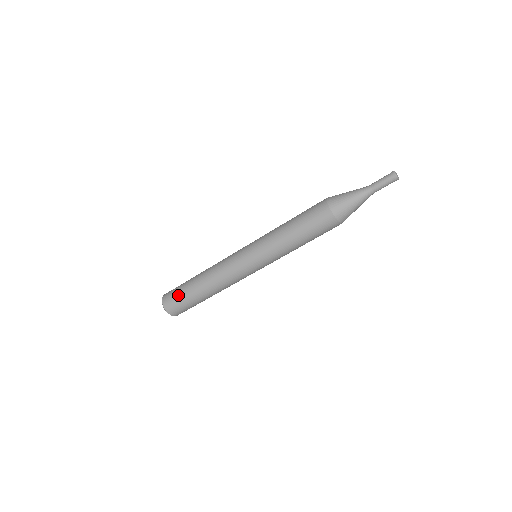
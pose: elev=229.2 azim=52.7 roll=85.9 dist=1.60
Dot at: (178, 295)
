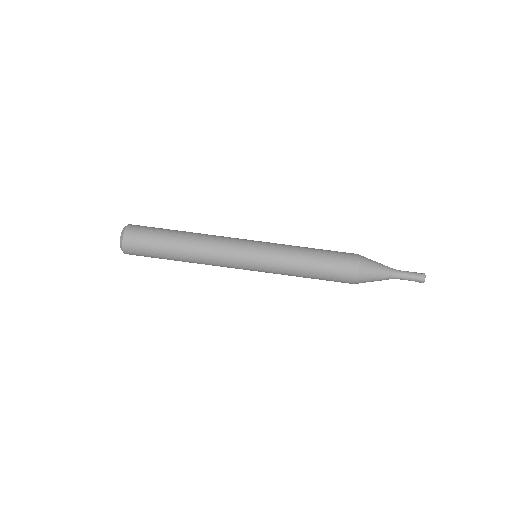
Dot at: occluded
